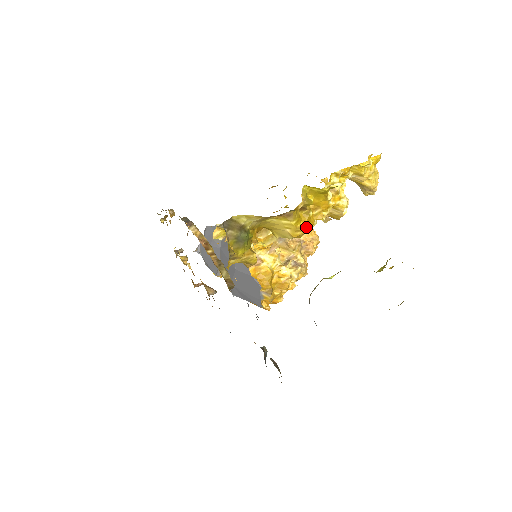
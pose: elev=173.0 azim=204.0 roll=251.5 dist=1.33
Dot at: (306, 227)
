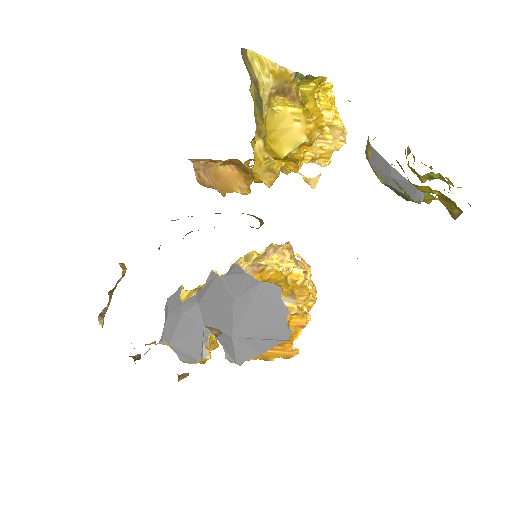
Dot at: occluded
